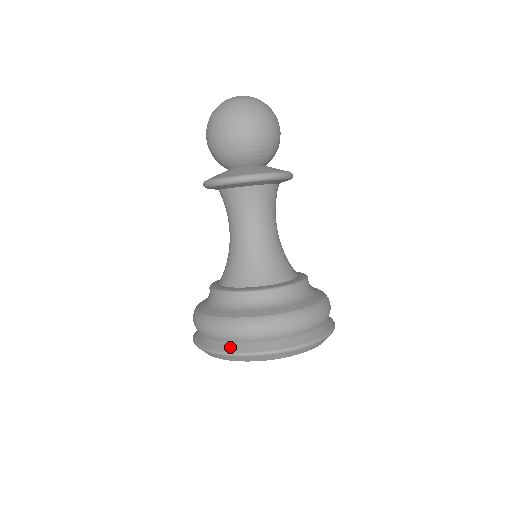
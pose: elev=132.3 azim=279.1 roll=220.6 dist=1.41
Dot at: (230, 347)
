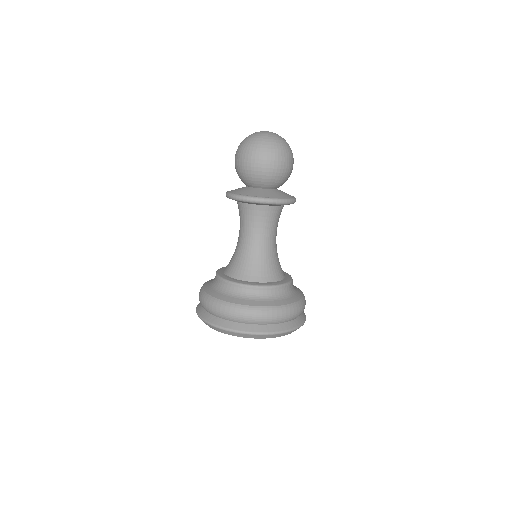
Dot at: (205, 315)
